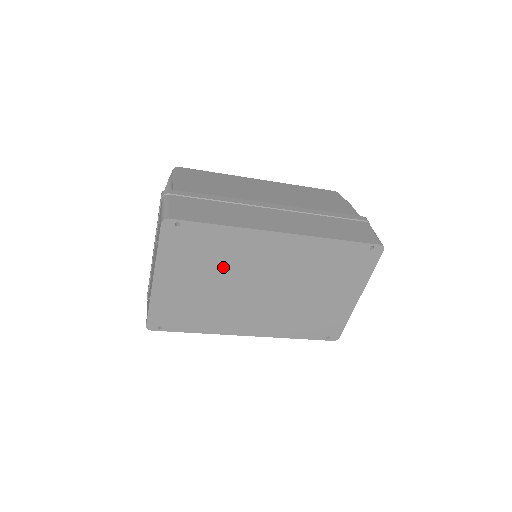
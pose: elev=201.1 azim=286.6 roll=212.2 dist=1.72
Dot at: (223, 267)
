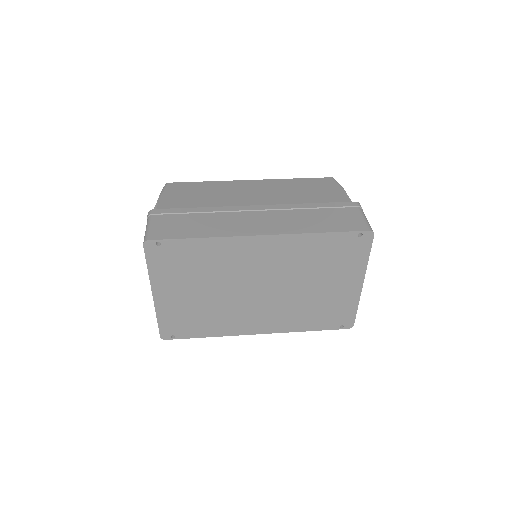
Dot at: (214, 275)
